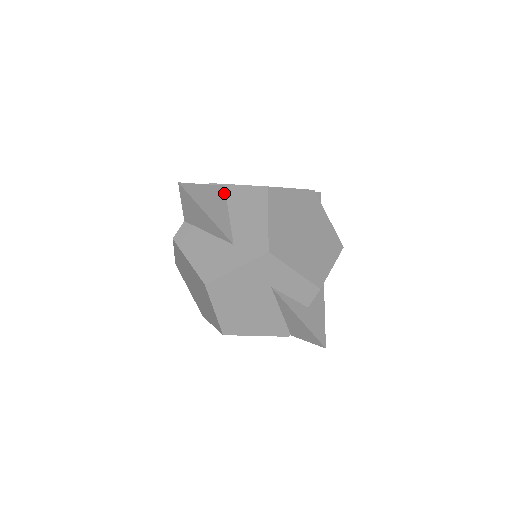
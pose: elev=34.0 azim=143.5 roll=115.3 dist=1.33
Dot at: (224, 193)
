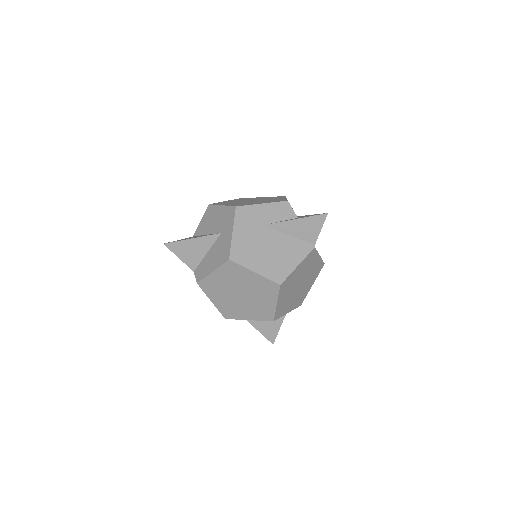
Dot at: occluded
